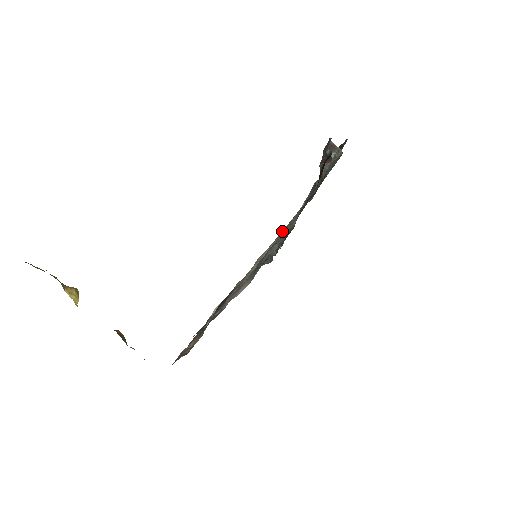
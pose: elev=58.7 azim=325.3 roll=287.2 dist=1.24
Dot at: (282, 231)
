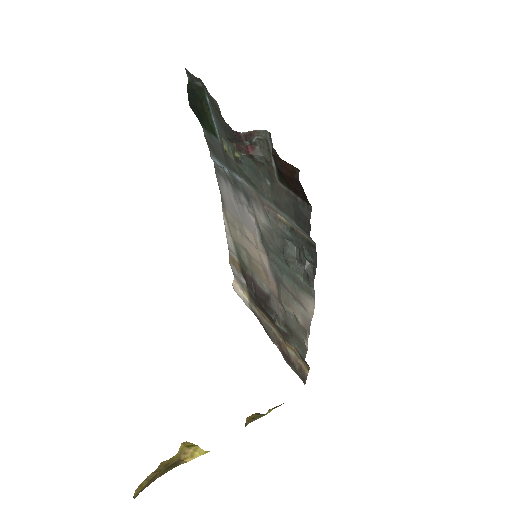
Dot at: (229, 203)
